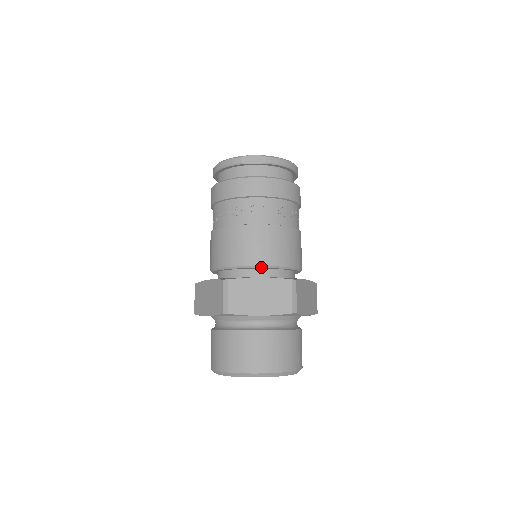
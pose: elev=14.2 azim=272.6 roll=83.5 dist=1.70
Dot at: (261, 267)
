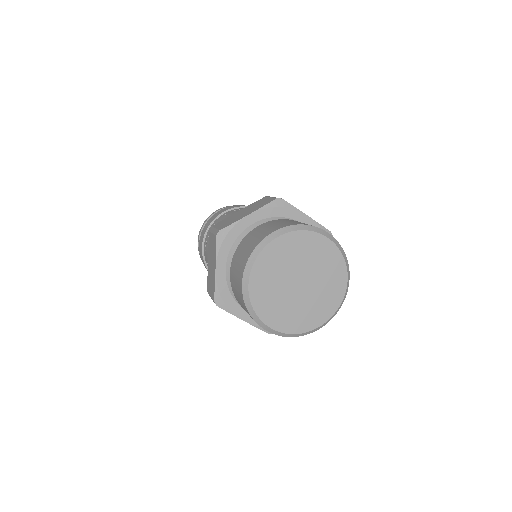
Dot at: occluded
